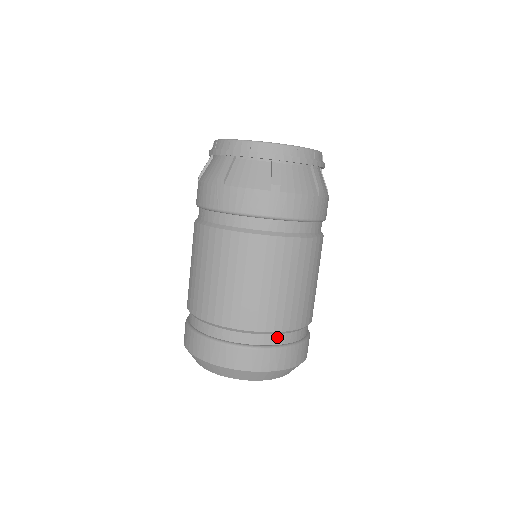
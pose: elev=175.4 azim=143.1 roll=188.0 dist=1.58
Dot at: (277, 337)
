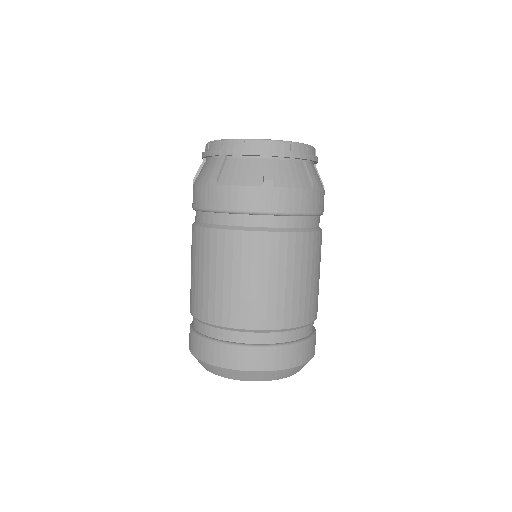
Dot at: (229, 333)
